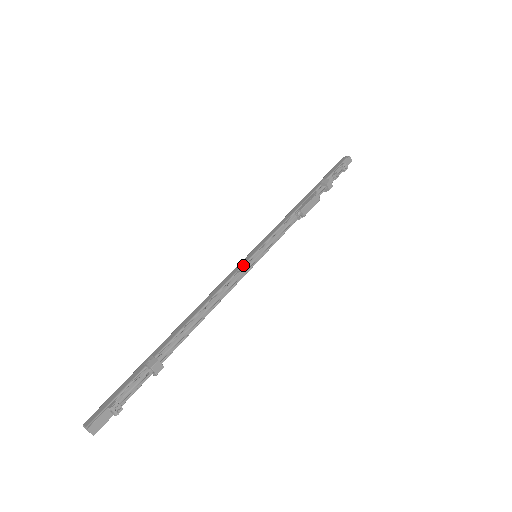
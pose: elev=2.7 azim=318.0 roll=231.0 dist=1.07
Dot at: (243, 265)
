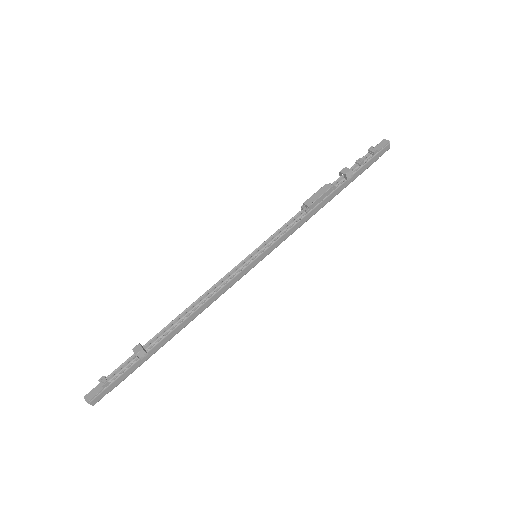
Dot at: (238, 265)
